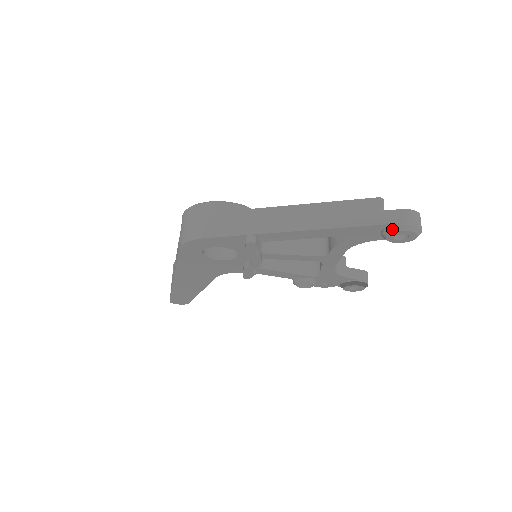
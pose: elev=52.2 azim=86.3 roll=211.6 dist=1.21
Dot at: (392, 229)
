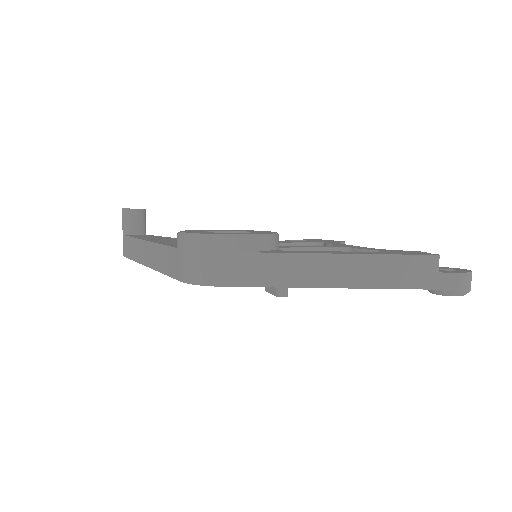
Dot at: (444, 293)
